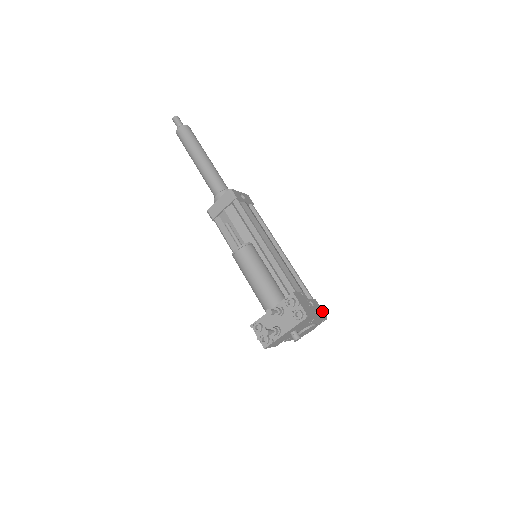
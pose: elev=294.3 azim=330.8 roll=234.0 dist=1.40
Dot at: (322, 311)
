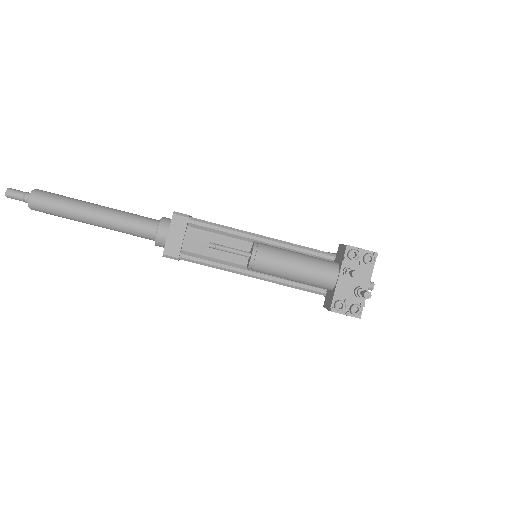
Dot at: occluded
